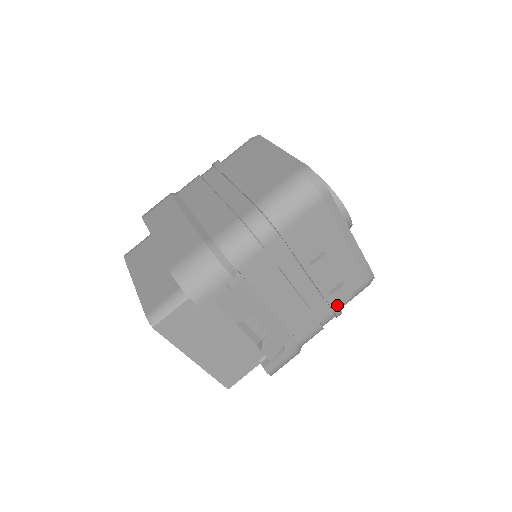
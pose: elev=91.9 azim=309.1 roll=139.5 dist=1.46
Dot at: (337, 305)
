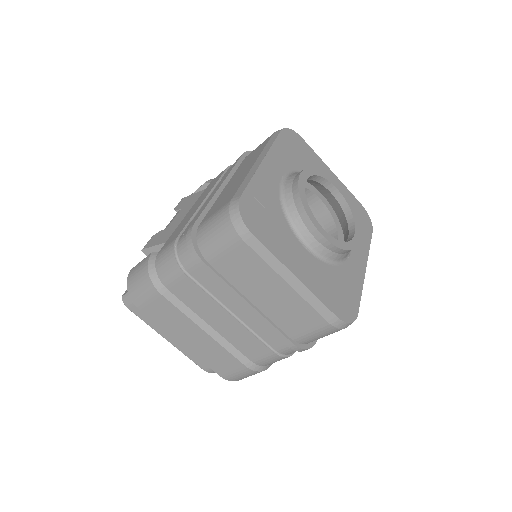
Dot at: occluded
